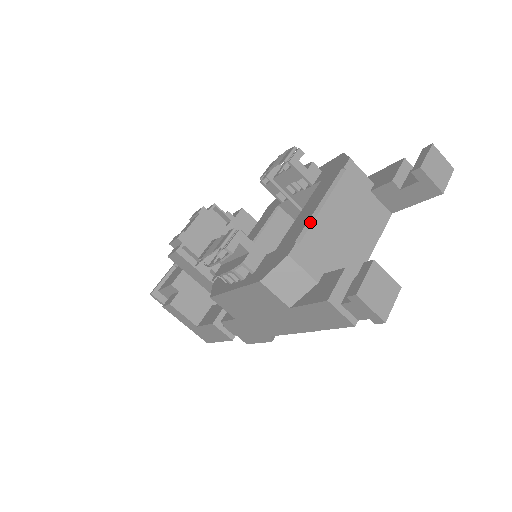
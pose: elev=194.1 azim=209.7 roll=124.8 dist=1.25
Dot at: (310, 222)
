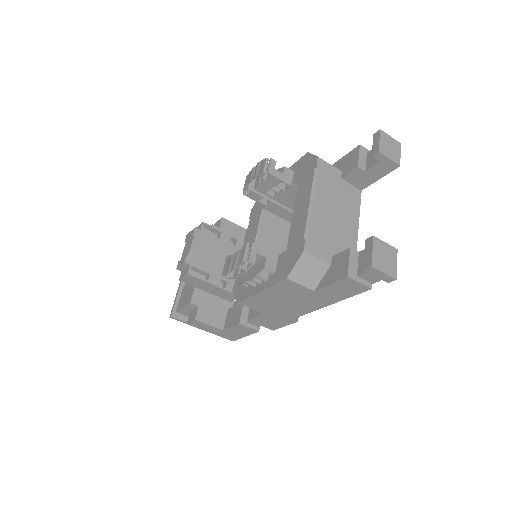
Dot at: (309, 219)
